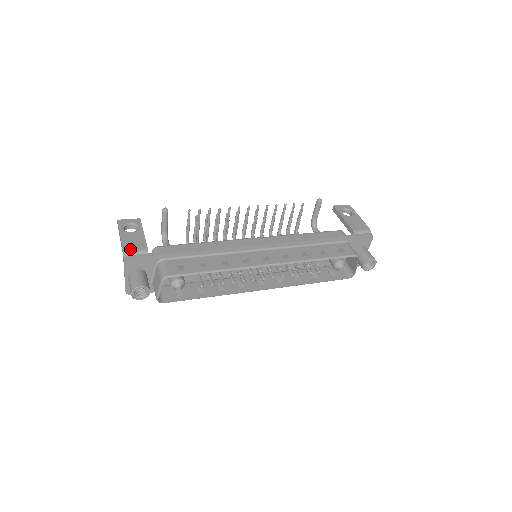
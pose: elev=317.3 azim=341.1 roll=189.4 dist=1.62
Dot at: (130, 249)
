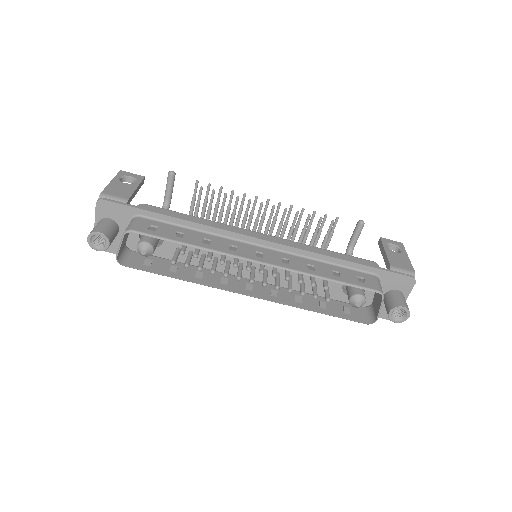
Dot at: (110, 193)
